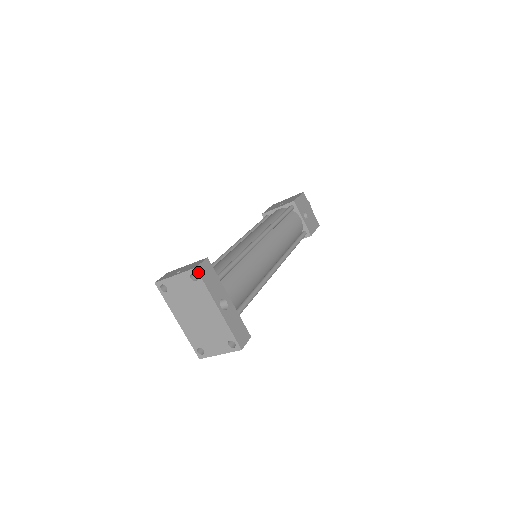
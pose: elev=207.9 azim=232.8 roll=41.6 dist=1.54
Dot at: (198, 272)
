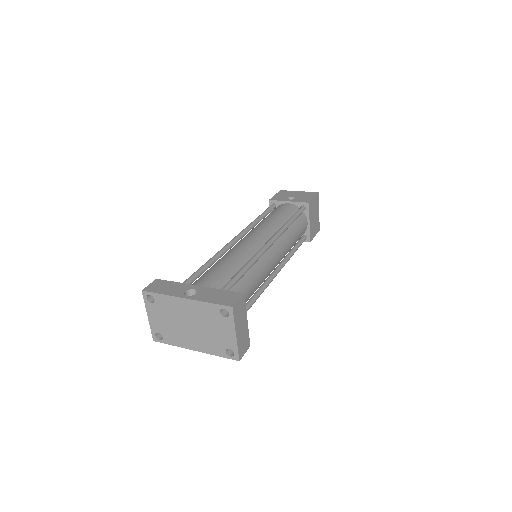
Dot at: (146, 291)
